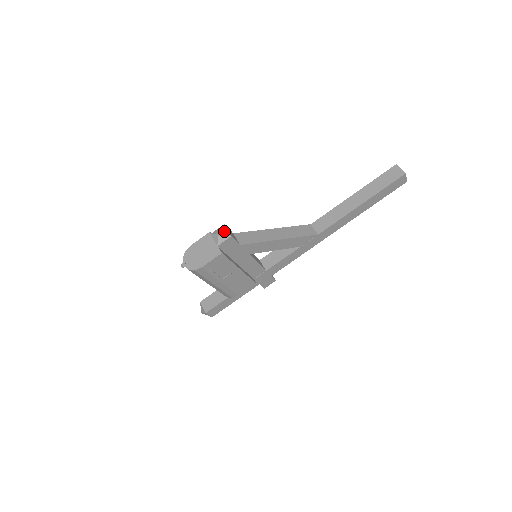
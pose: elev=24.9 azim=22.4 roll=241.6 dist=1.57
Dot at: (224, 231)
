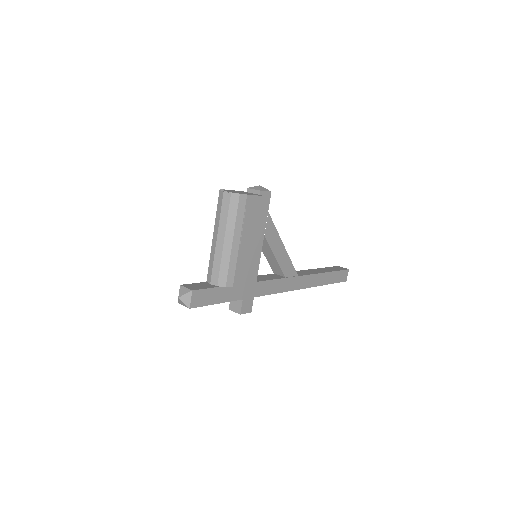
Dot at: occluded
